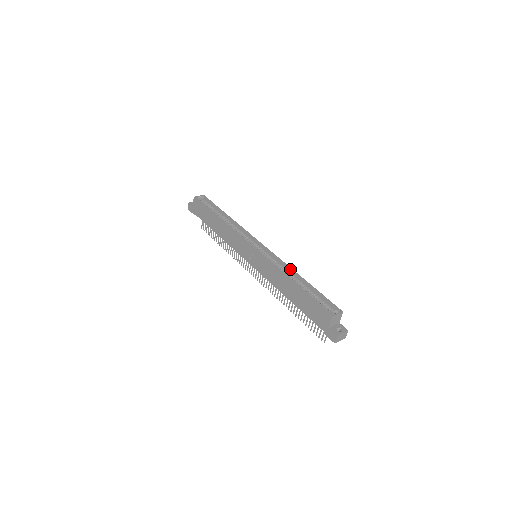
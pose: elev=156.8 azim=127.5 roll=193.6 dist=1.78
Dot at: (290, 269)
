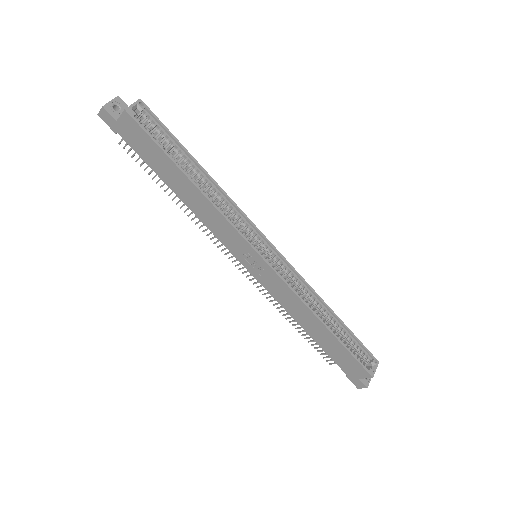
Dot at: (316, 296)
